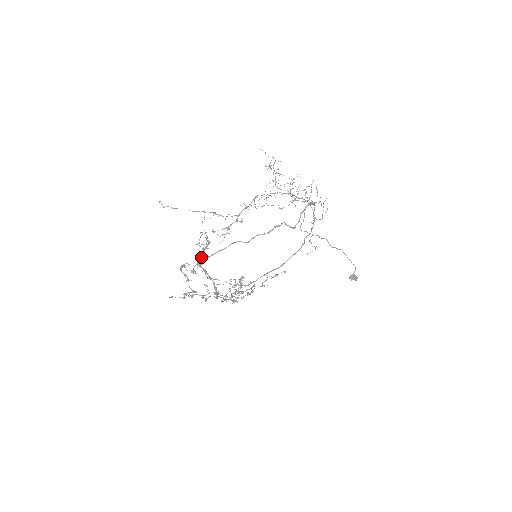
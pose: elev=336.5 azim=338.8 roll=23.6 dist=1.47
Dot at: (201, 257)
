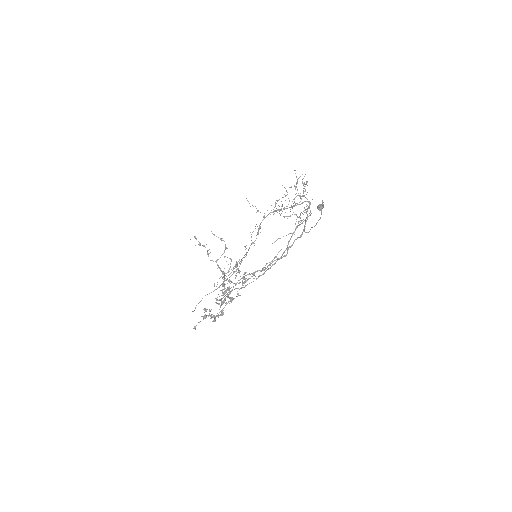
Dot at: (224, 300)
